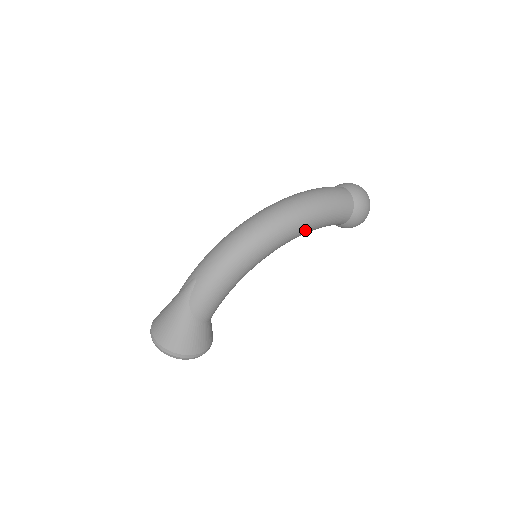
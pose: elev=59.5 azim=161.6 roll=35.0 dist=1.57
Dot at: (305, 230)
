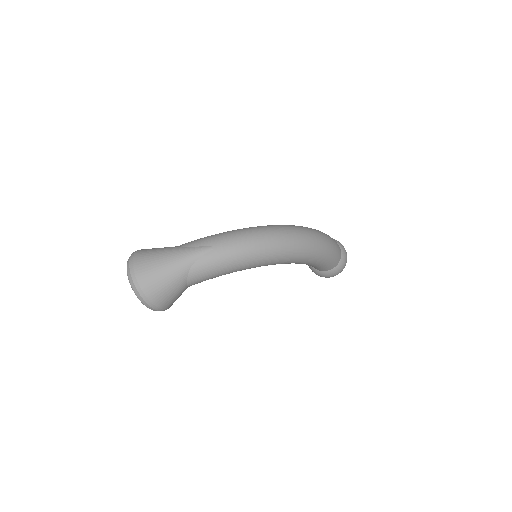
Dot at: (306, 262)
